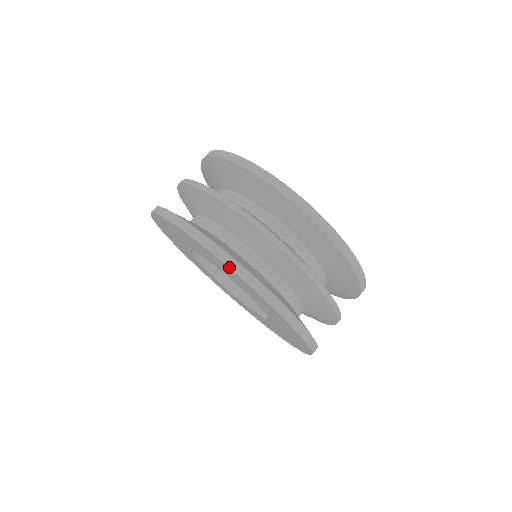
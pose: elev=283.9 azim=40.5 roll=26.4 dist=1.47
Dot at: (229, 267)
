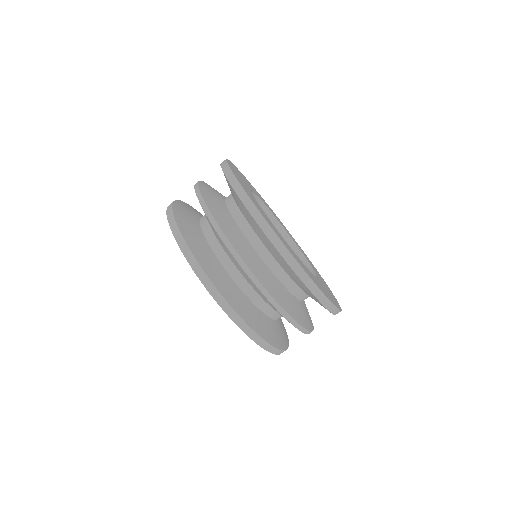
Dot at: (173, 233)
